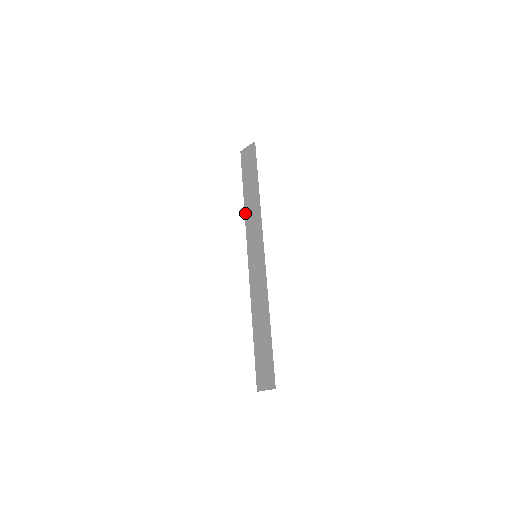
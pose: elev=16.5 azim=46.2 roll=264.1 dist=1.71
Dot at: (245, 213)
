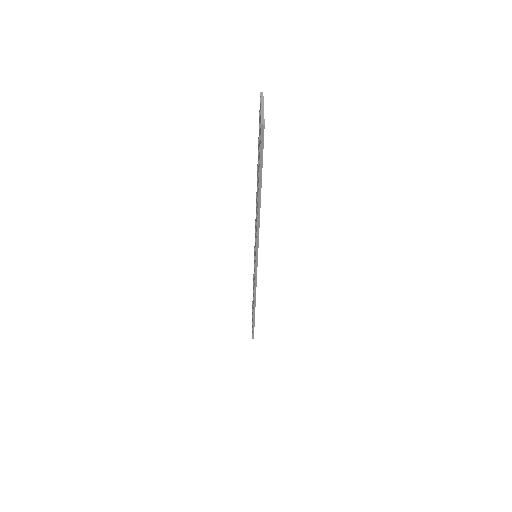
Dot at: (256, 198)
